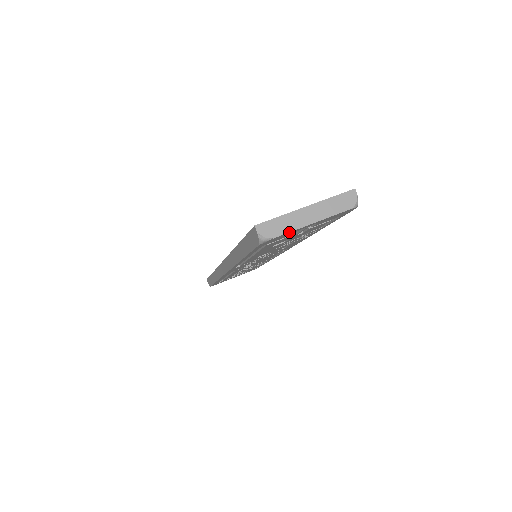
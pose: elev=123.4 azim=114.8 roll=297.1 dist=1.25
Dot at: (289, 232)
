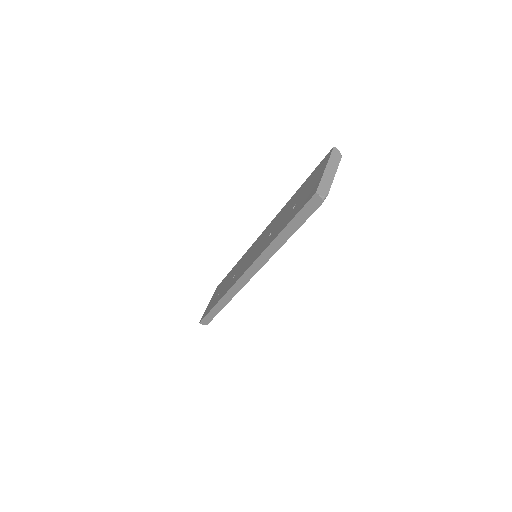
Dot at: occluded
